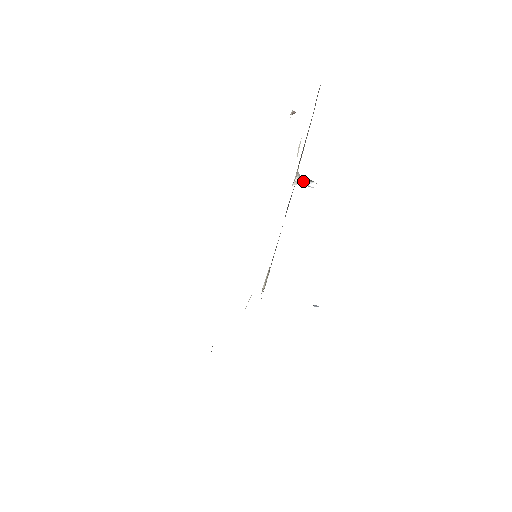
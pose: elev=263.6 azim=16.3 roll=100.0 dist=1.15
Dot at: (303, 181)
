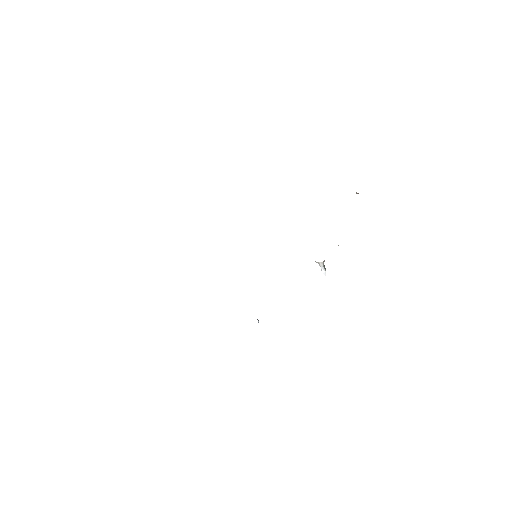
Dot at: (322, 266)
